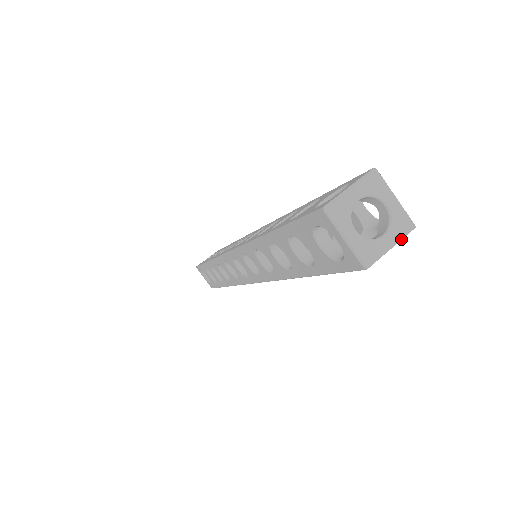
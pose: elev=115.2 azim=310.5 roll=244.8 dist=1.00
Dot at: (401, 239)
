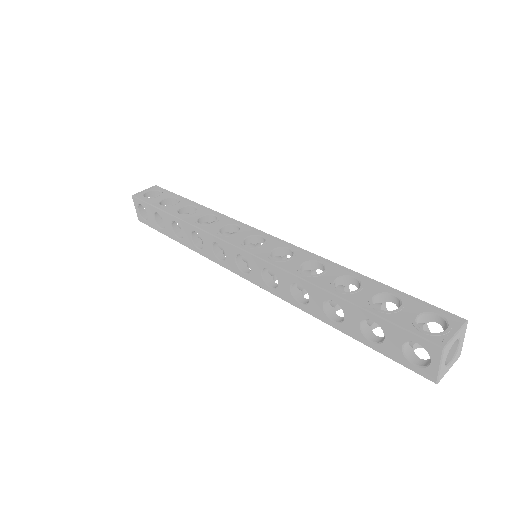
Dot at: (465, 331)
